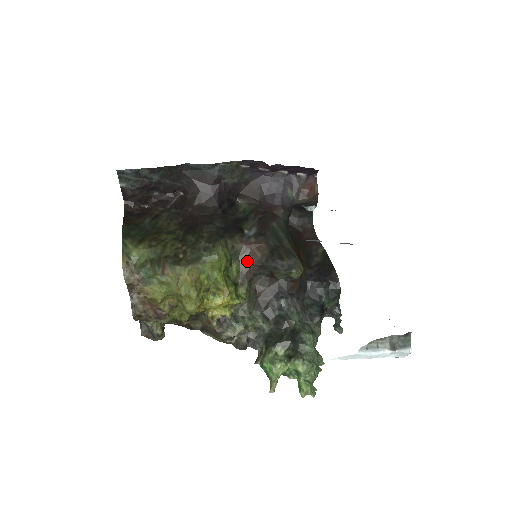
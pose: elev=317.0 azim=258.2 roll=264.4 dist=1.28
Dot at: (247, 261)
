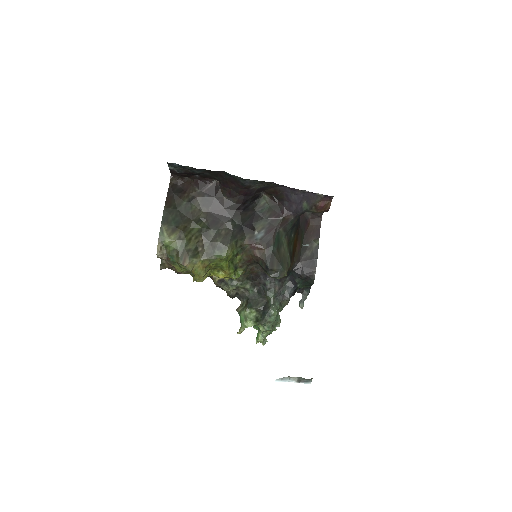
Dot at: (249, 255)
